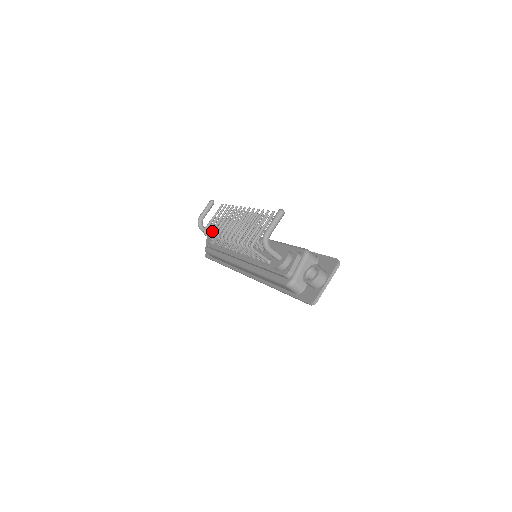
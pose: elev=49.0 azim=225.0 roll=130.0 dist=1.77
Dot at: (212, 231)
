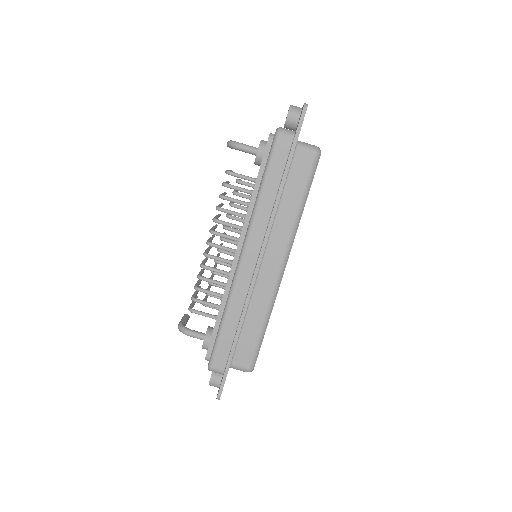
Dot at: (195, 285)
